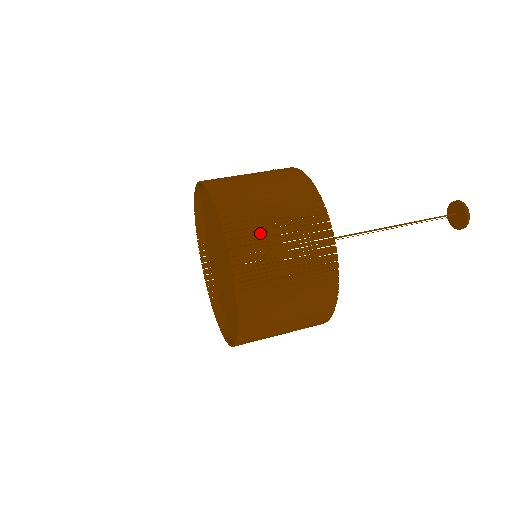
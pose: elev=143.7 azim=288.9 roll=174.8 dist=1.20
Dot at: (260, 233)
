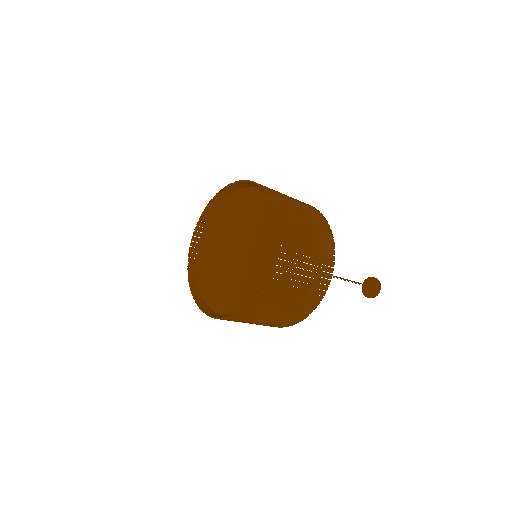
Dot at: (298, 236)
